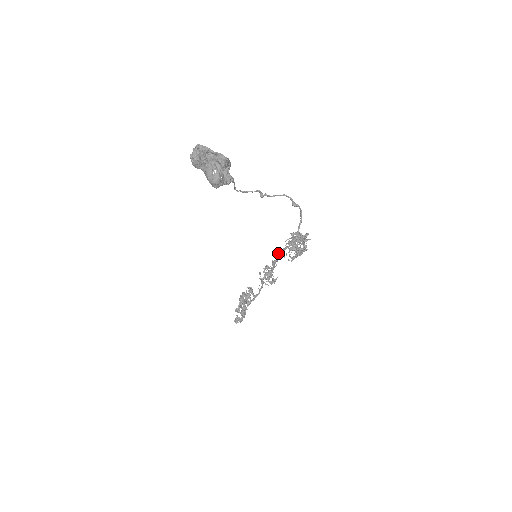
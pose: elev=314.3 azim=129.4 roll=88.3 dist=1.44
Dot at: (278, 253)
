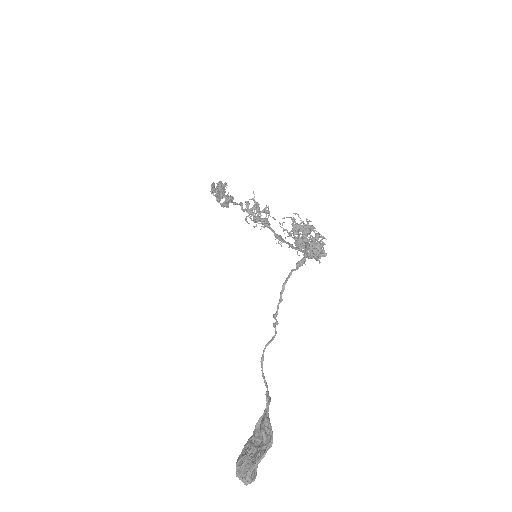
Dot at: occluded
